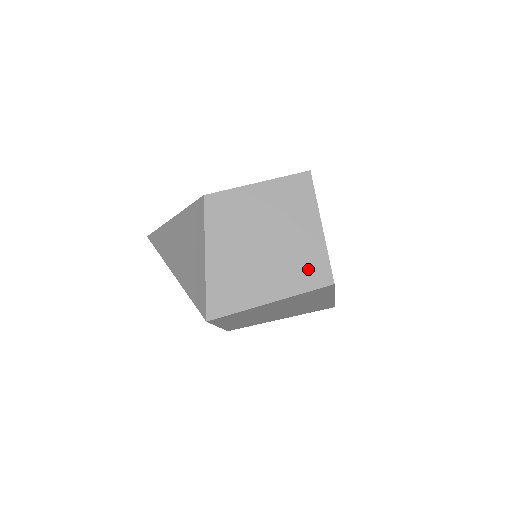
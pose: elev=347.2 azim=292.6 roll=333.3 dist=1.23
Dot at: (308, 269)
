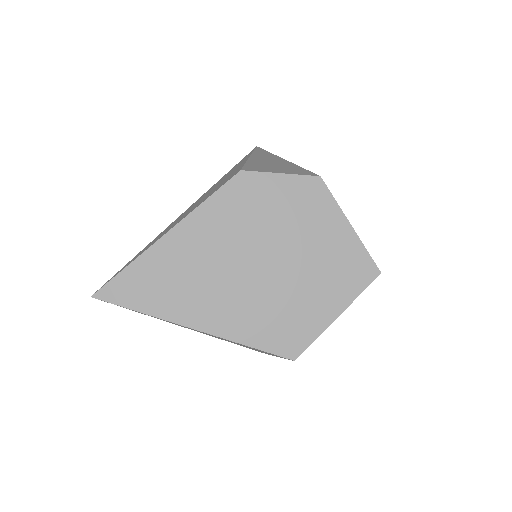
Dot at: occluded
